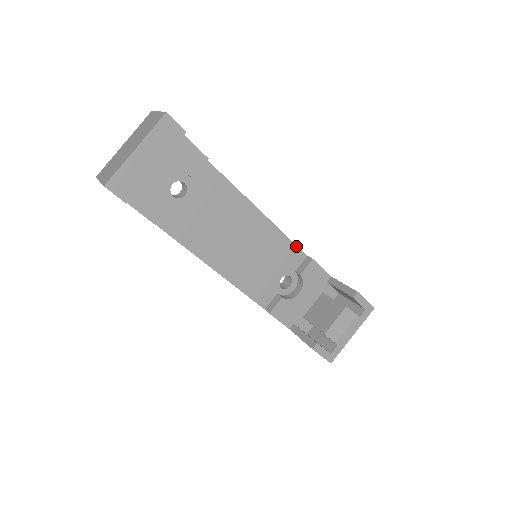
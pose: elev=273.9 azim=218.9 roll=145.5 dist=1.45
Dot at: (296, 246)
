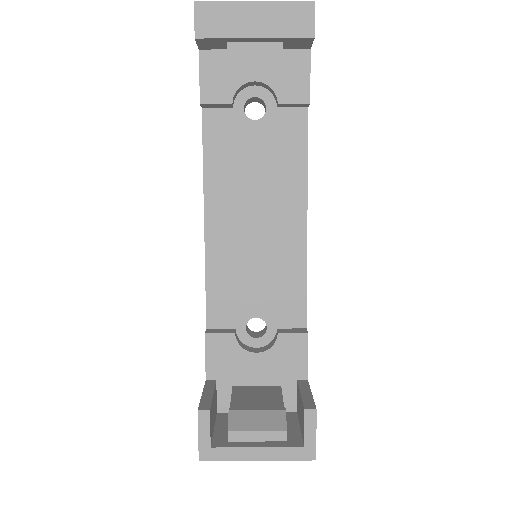
Dot at: (306, 302)
